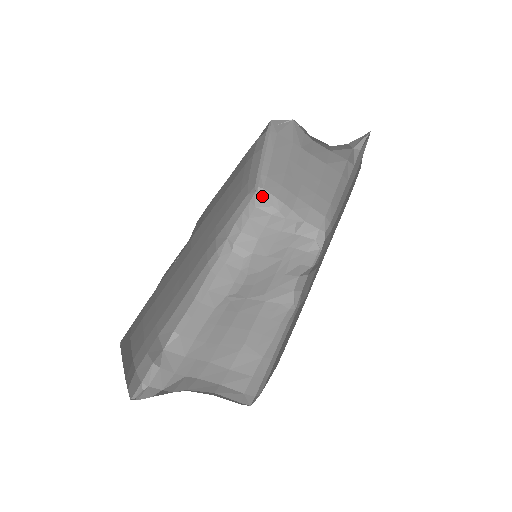
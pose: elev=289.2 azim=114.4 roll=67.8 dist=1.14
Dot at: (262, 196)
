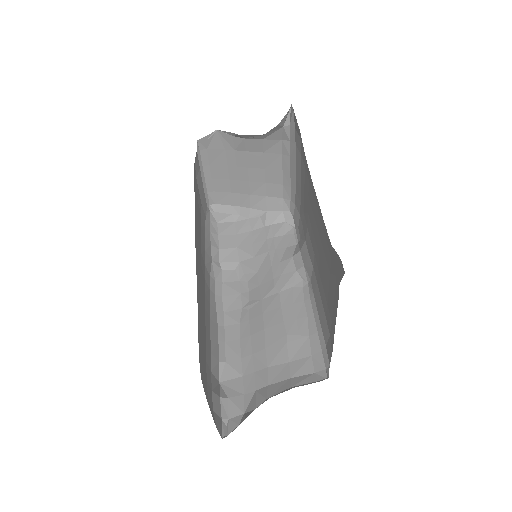
Dot at: (217, 211)
